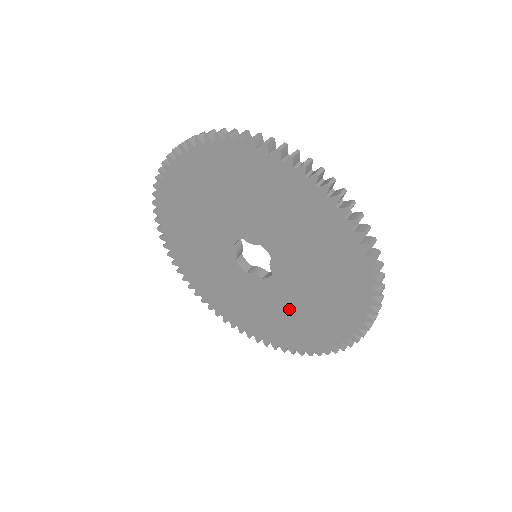
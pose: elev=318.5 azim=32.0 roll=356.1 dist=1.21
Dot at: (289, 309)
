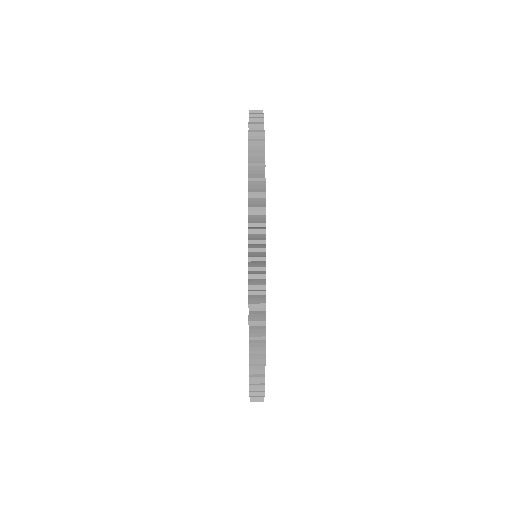
Dot at: occluded
